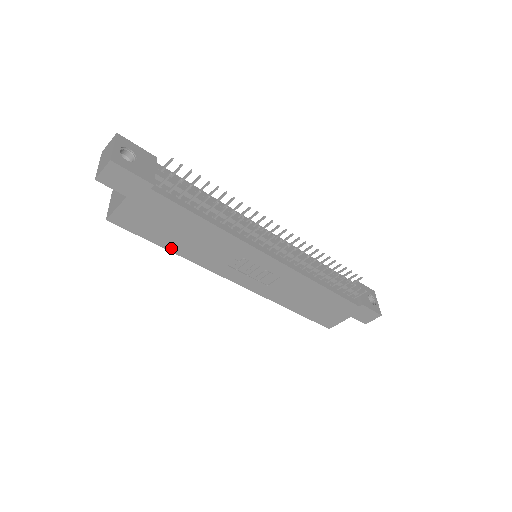
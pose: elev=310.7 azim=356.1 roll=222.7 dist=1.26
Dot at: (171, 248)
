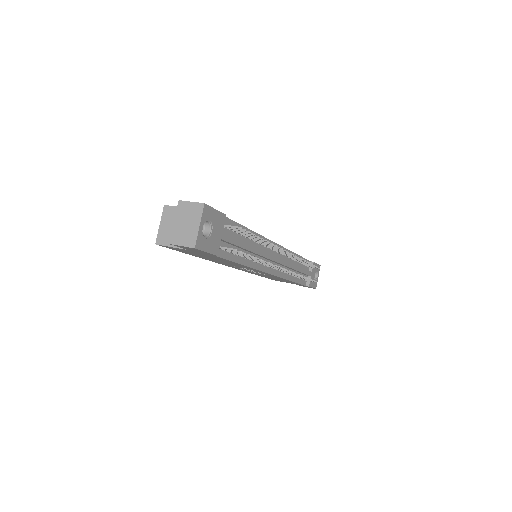
Dot at: (196, 256)
